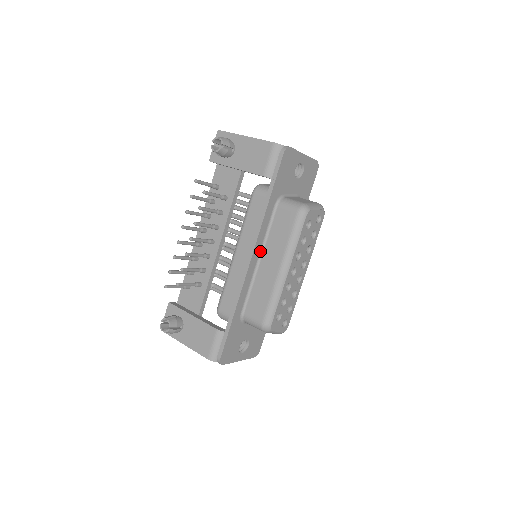
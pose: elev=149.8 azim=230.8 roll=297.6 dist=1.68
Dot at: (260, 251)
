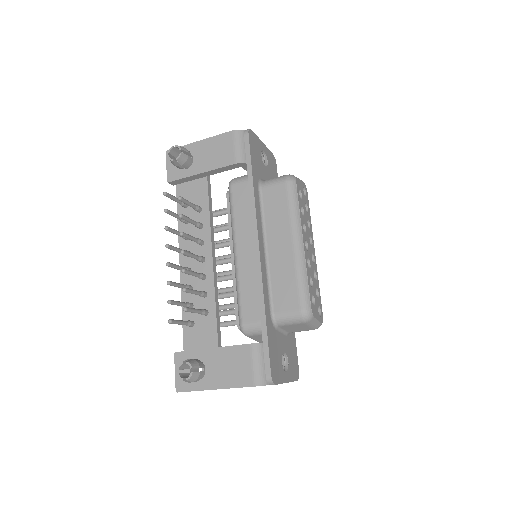
Dot at: (263, 238)
